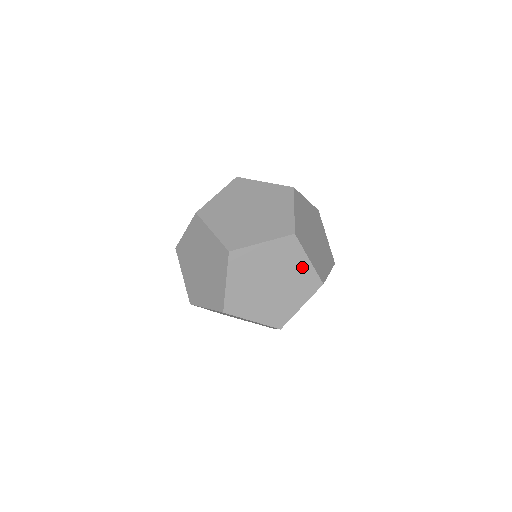
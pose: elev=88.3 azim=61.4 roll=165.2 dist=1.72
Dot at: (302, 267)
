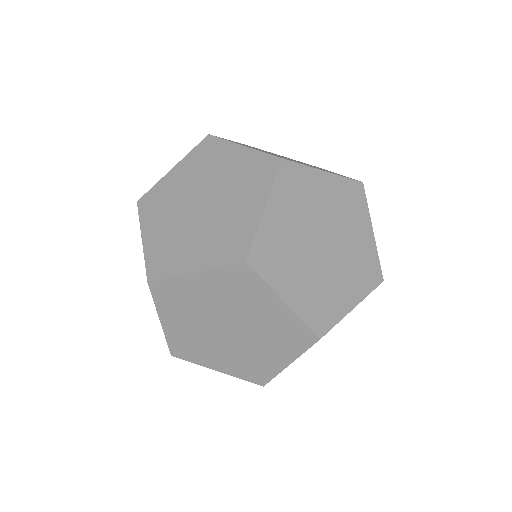
Dot at: (274, 311)
